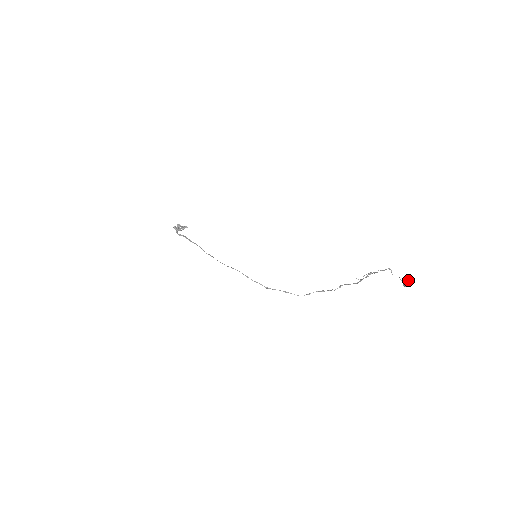
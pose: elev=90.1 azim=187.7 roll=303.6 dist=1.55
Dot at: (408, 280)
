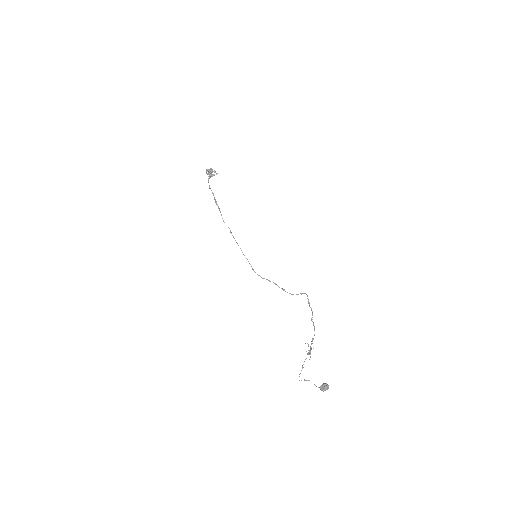
Dot at: (324, 387)
